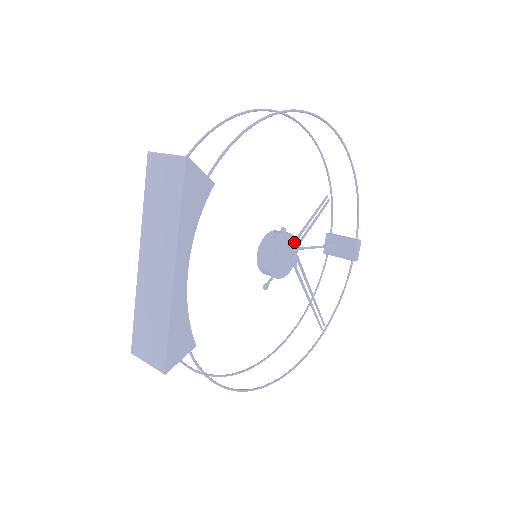
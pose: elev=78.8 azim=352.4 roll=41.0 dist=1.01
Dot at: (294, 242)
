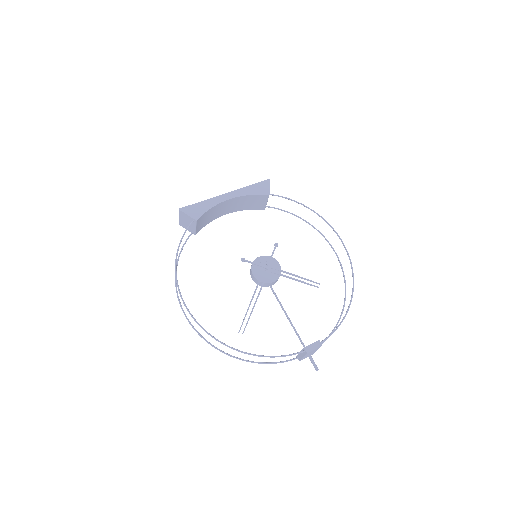
Dot at: (278, 269)
